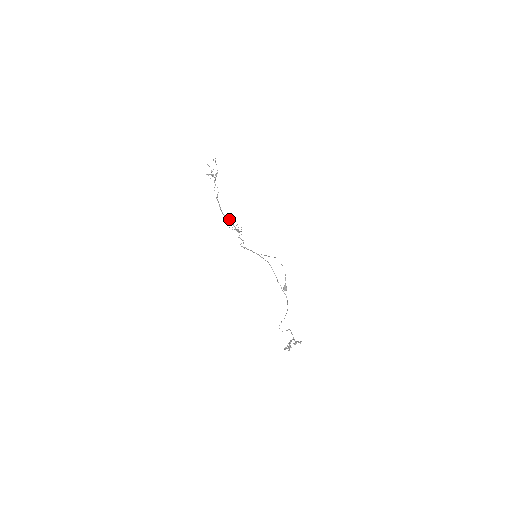
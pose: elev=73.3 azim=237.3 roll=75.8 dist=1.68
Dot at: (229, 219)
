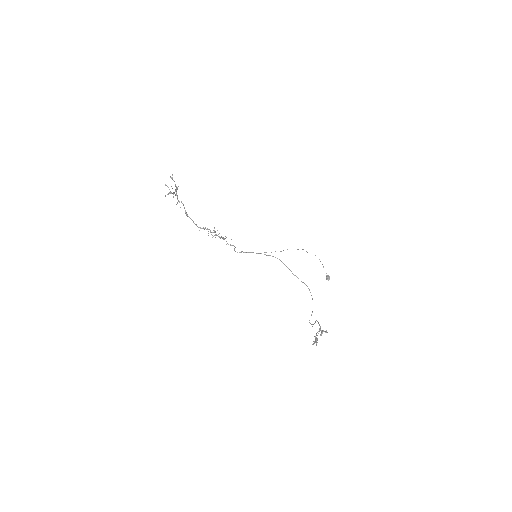
Dot at: occluded
